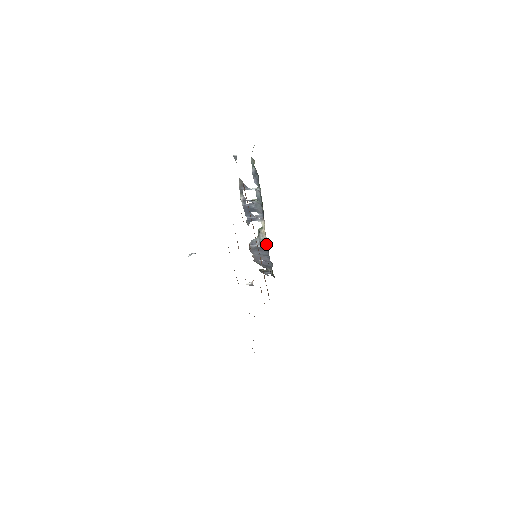
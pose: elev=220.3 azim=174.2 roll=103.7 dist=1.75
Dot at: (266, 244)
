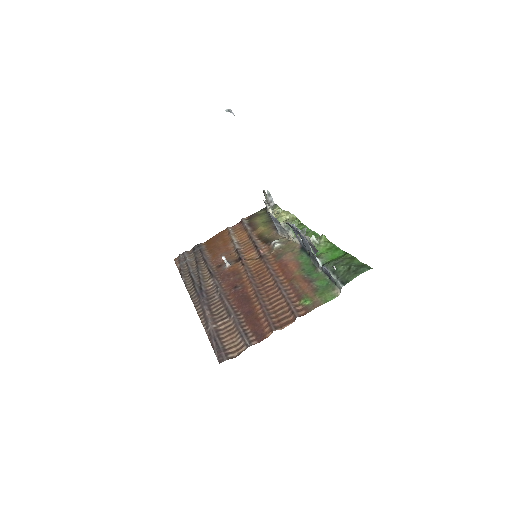
Dot at: (282, 235)
